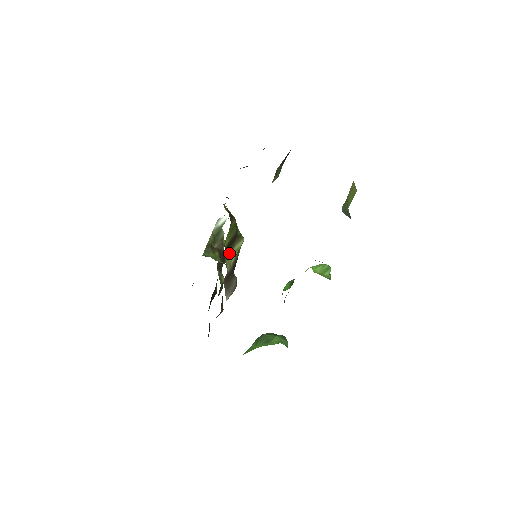
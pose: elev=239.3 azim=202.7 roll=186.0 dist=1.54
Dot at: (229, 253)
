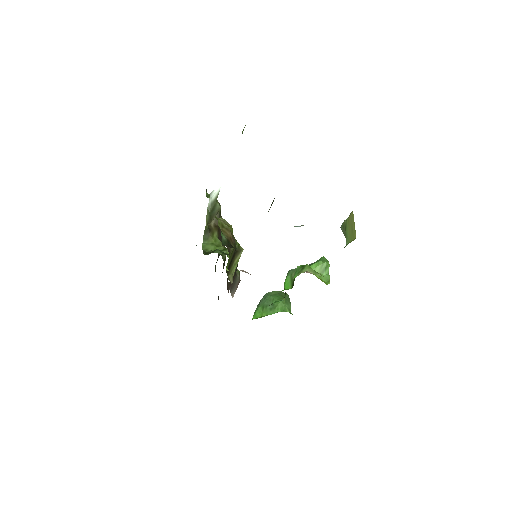
Dot at: (230, 268)
